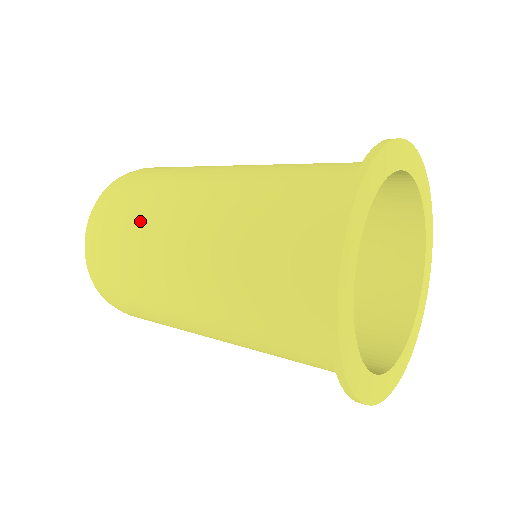
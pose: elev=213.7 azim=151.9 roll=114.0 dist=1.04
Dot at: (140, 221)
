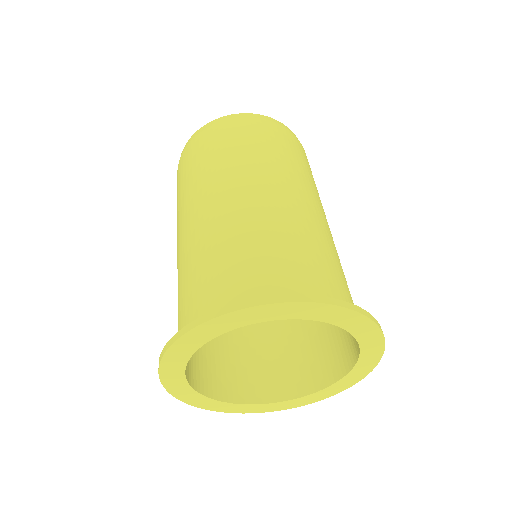
Dot at: occluded
